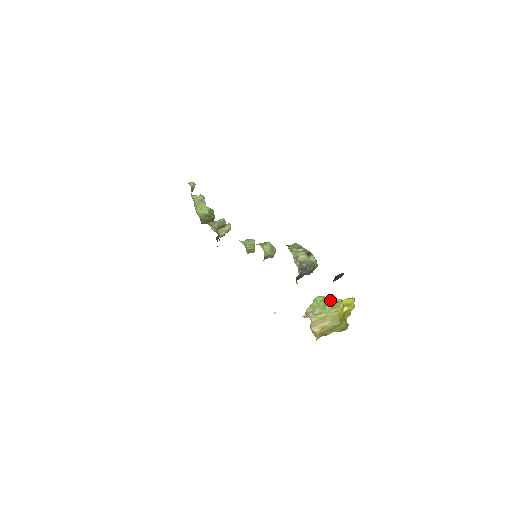
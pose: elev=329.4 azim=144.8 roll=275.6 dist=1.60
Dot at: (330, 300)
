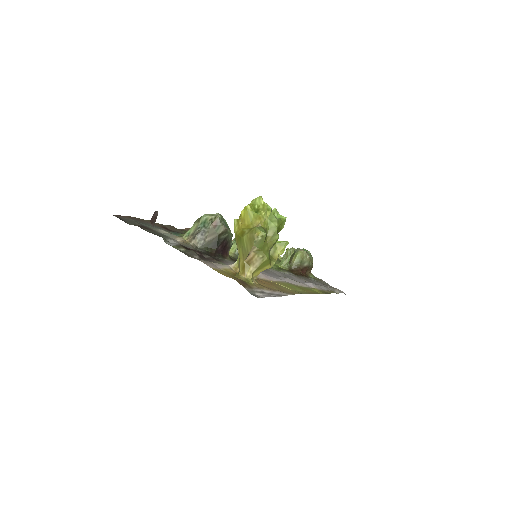
Dot at: occluded
